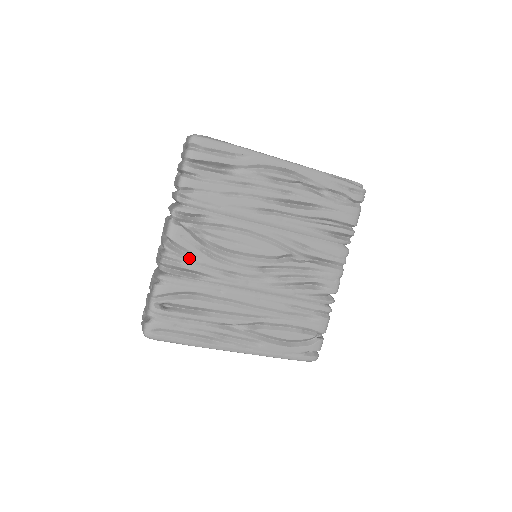
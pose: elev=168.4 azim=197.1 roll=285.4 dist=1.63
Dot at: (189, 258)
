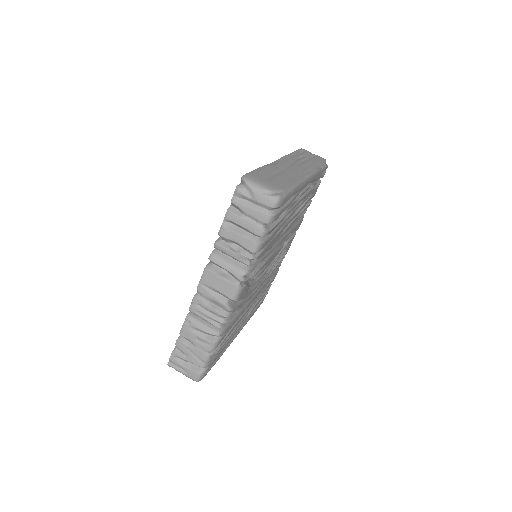
Dot at: occluded
